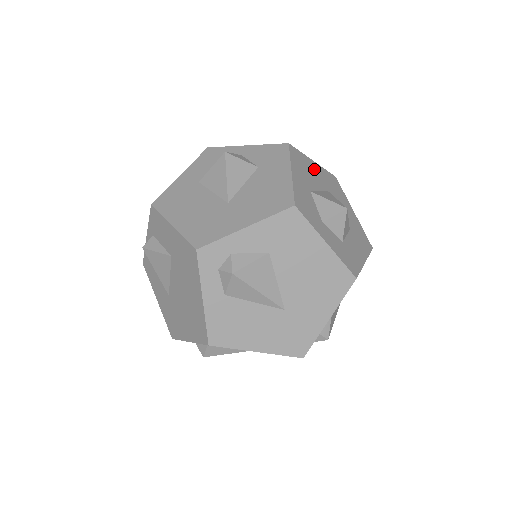
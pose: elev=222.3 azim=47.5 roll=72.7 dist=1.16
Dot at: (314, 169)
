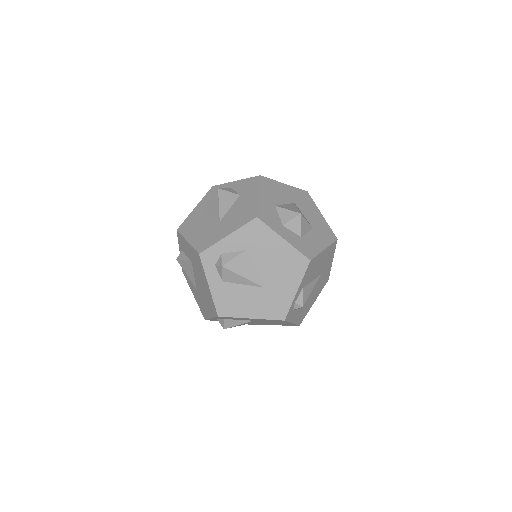
Dot at: (283, 189)
